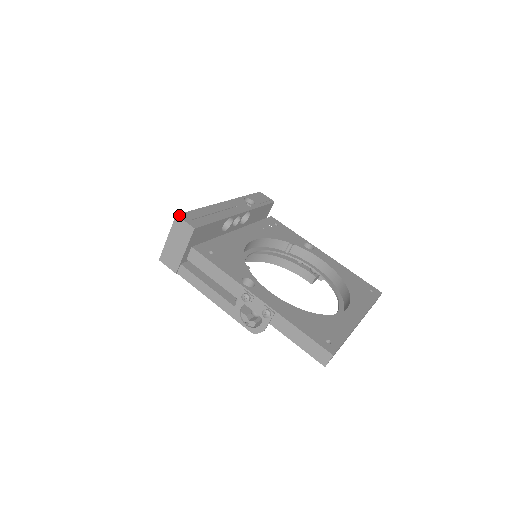
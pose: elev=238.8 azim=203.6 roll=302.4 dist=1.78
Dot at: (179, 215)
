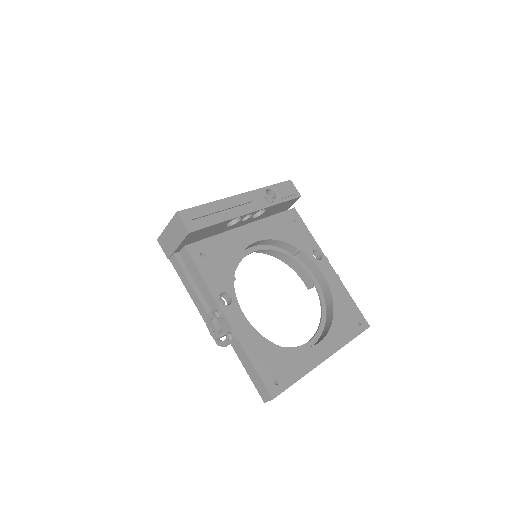
Dot at: (180, 213)
